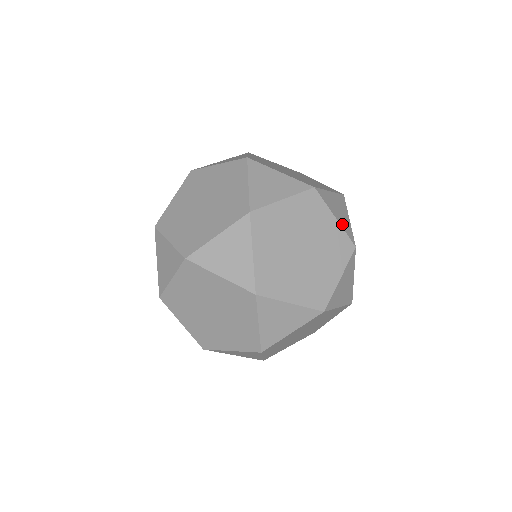
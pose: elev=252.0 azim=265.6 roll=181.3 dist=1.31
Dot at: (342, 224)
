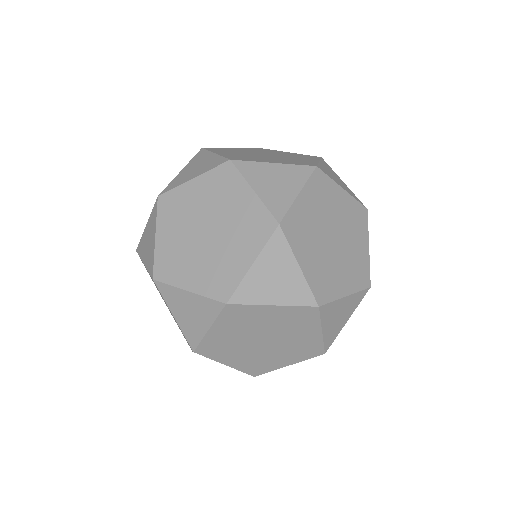
Dot at: (327, 334)
